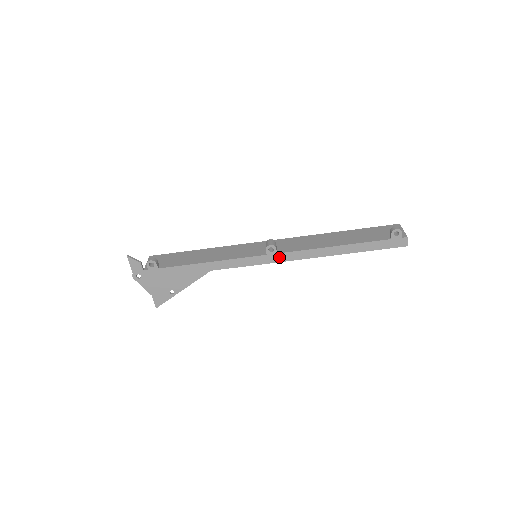
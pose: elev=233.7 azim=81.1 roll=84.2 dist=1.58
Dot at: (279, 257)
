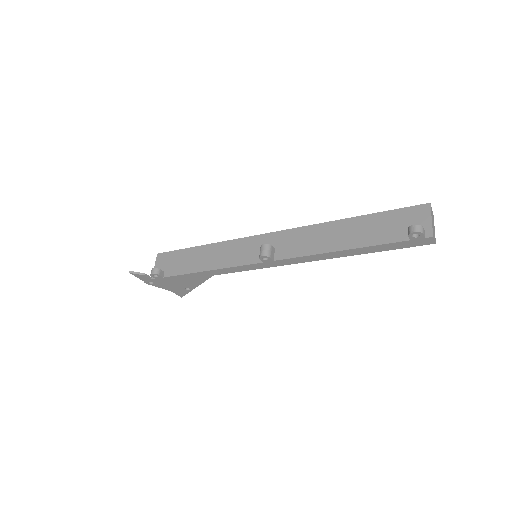
Dot at: (278, 263)
